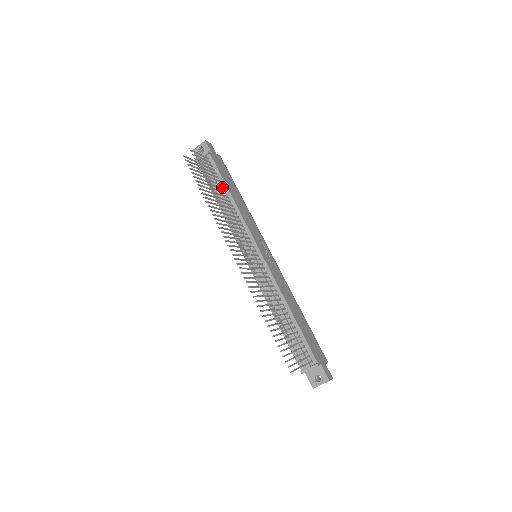
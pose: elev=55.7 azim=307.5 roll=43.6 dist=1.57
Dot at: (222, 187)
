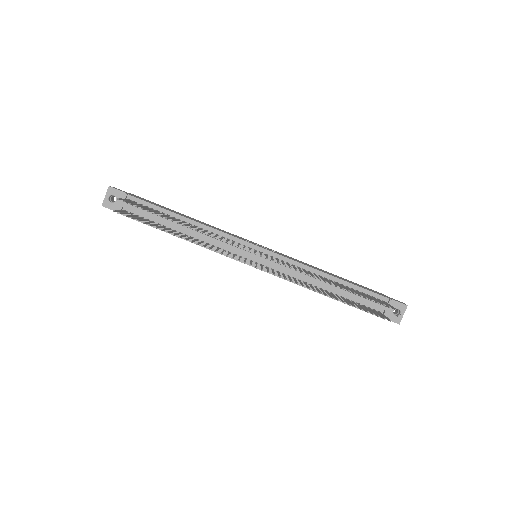
Dot at: occluded
